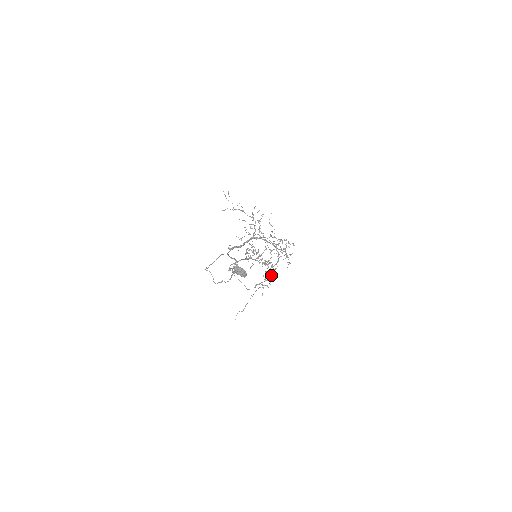
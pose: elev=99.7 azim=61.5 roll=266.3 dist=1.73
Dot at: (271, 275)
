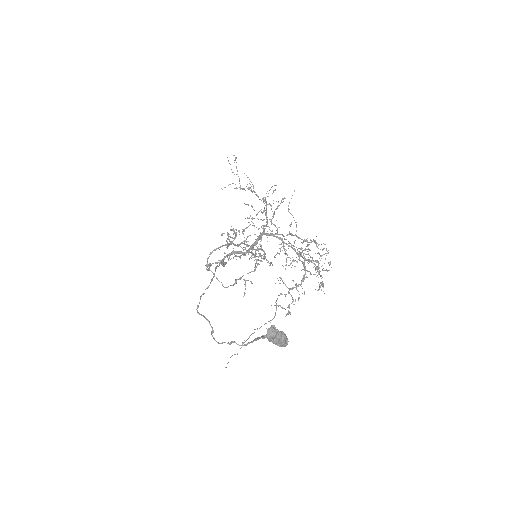
Dot at: occluded
